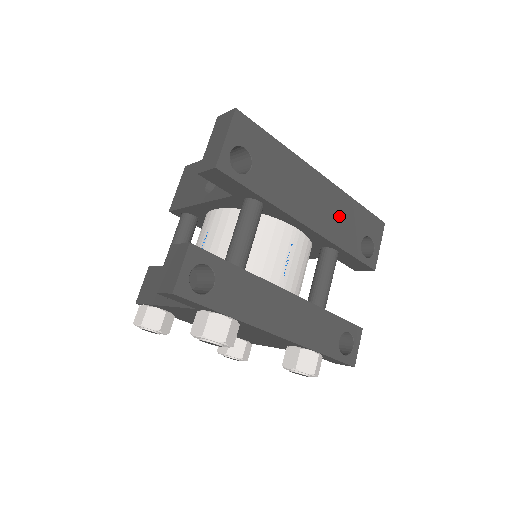
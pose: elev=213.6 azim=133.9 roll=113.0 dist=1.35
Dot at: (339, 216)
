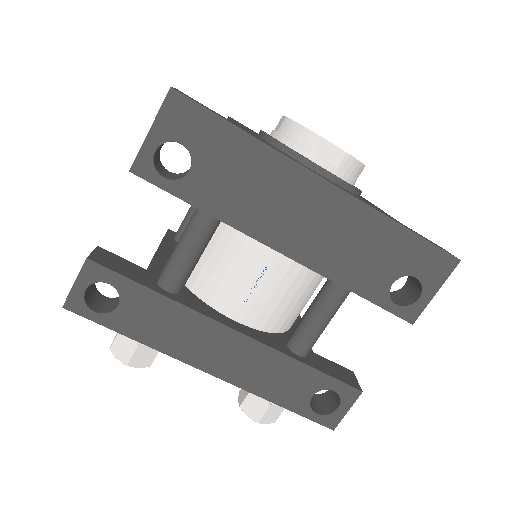
Dot at: (352, 243)
